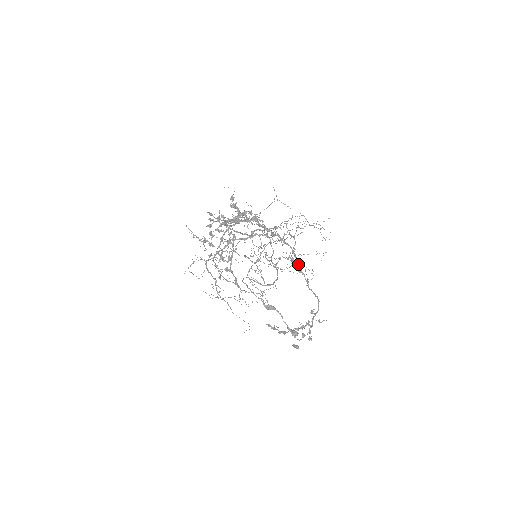
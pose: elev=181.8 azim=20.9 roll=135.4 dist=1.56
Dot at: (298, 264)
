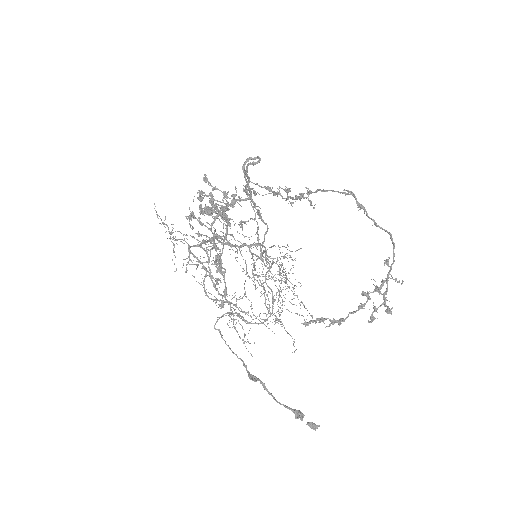
Dot at: (356, 200)
